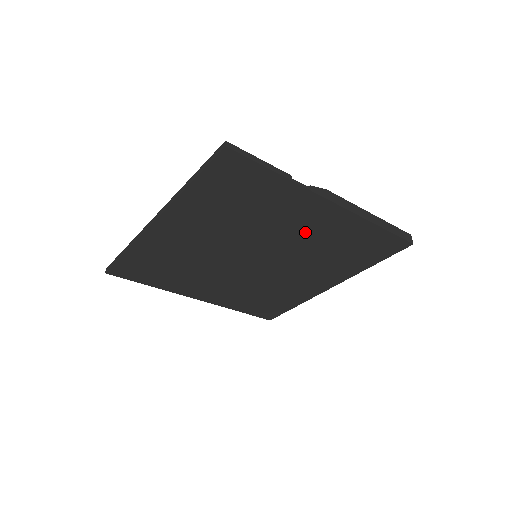
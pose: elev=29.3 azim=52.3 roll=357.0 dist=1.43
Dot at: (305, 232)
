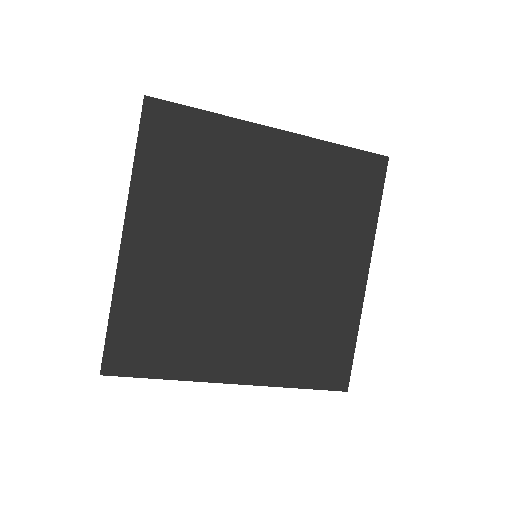
Dot at: (278, 185)
